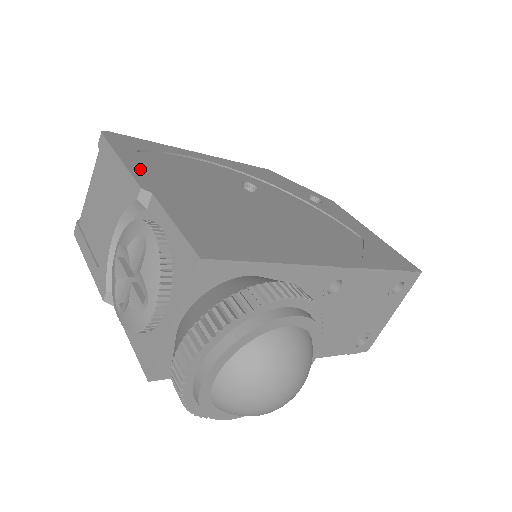
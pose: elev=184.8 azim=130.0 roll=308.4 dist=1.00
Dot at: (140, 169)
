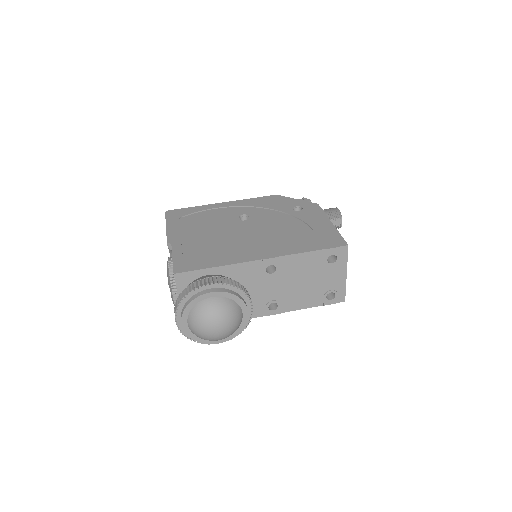
Dot at: (174, 230)
